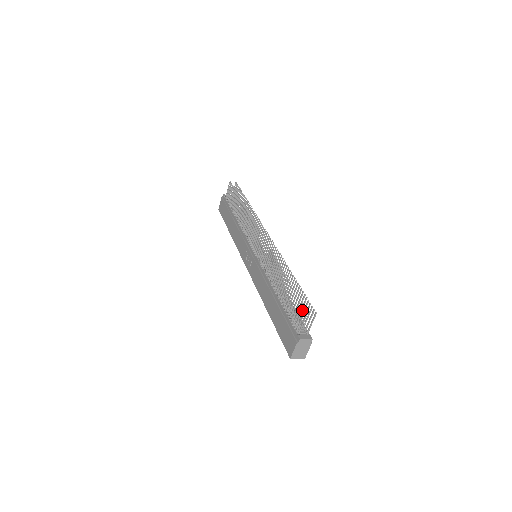
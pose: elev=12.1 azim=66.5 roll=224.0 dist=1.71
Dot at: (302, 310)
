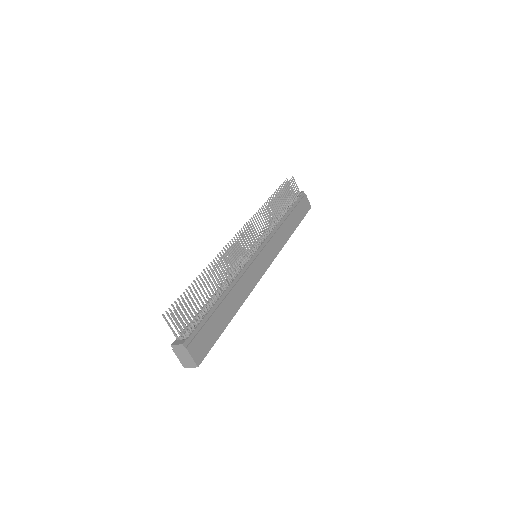
Dot at: (172, 313)
